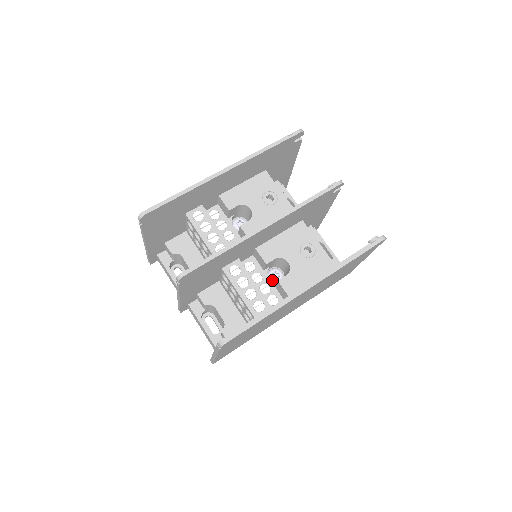
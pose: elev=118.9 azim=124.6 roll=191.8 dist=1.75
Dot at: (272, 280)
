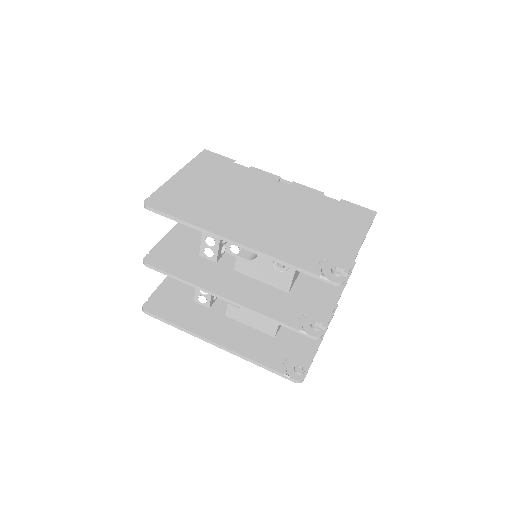
Dot at: occluded
